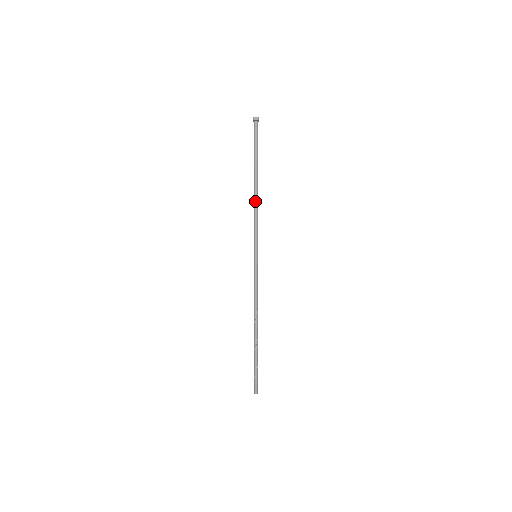
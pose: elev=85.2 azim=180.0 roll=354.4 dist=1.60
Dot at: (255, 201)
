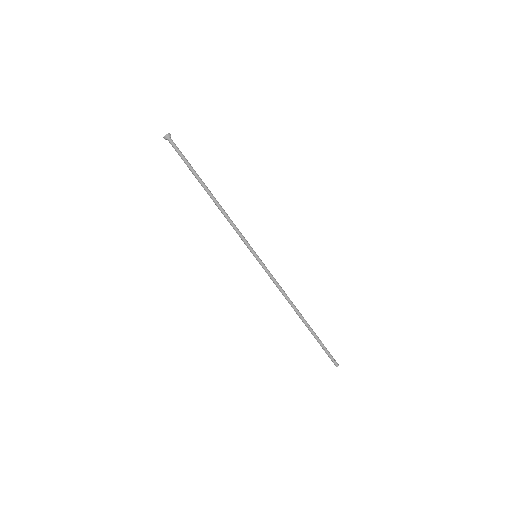
Dot at: occluded
